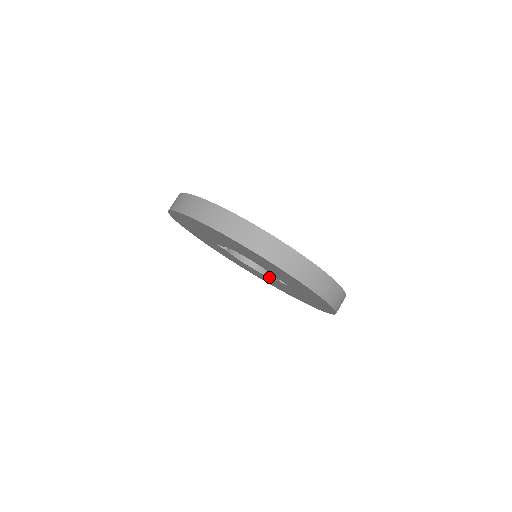
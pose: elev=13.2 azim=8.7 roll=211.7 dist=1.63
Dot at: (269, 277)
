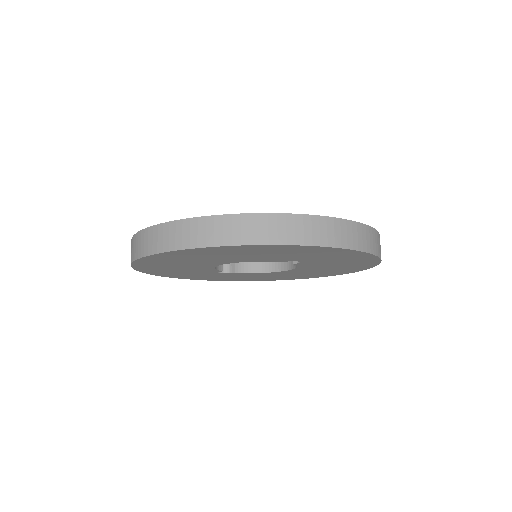
Dot at: (294, 268)
